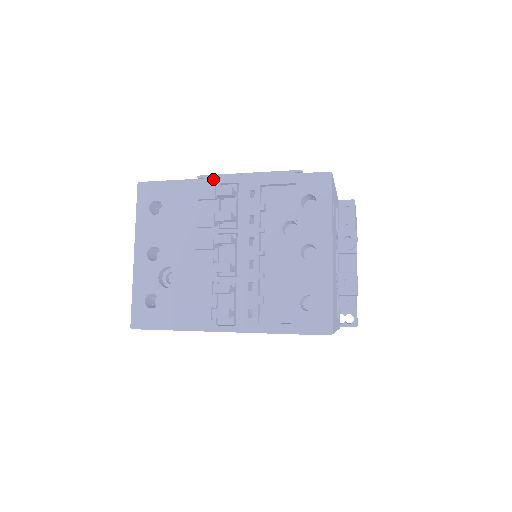
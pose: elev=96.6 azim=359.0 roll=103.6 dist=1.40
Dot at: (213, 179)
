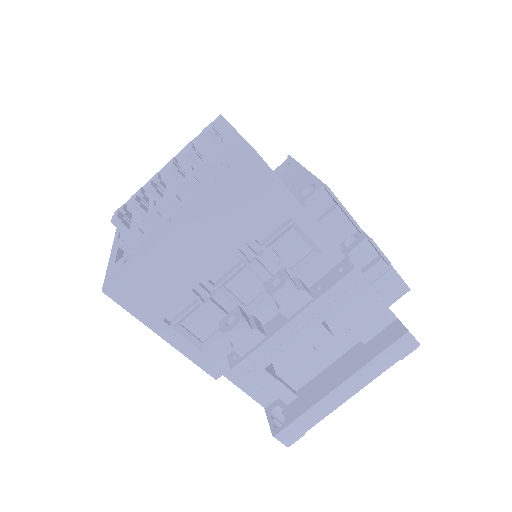
Dot at: (231, 126)
